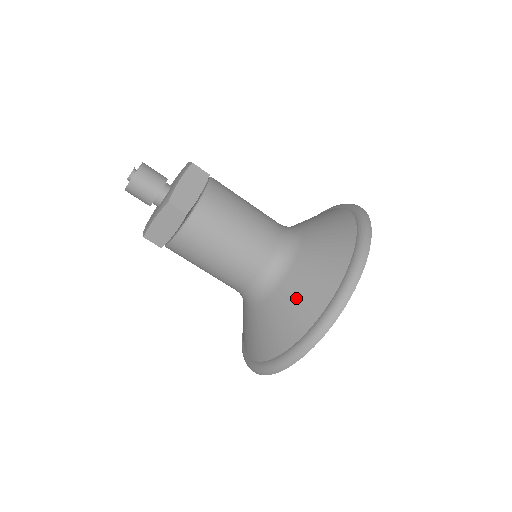
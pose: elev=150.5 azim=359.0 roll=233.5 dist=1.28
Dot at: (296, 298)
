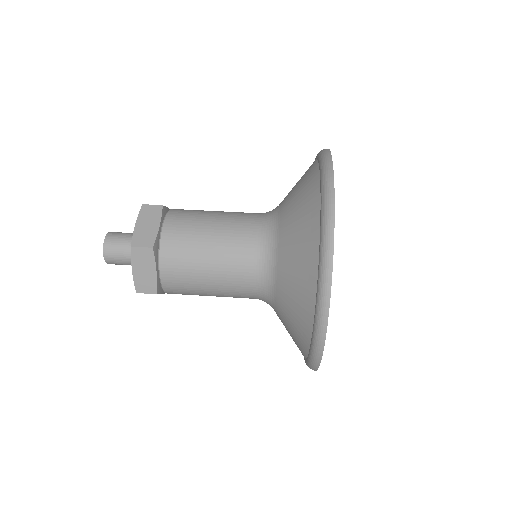
Dot at: (293, 264)
